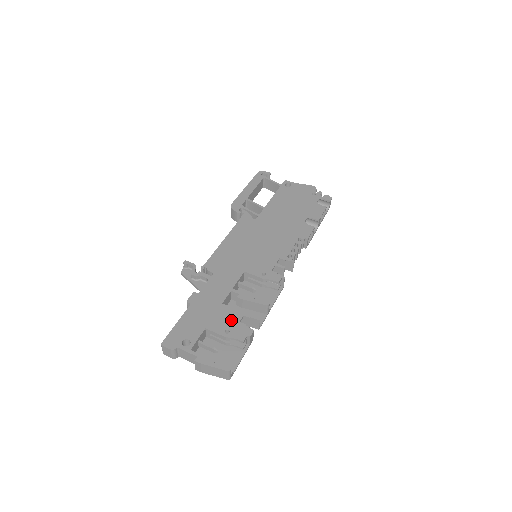
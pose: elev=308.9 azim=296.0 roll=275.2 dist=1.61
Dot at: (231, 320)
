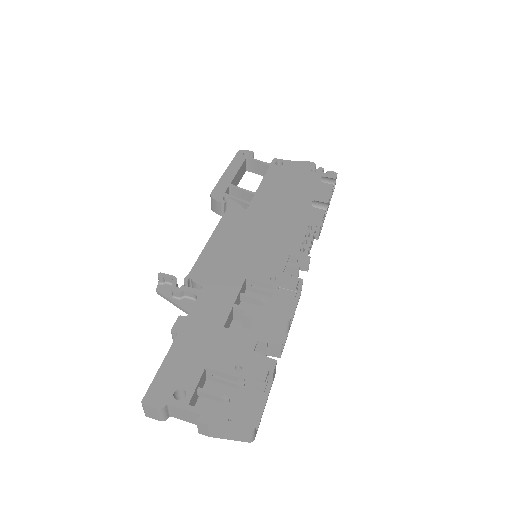
Dot at: (241, 350)
